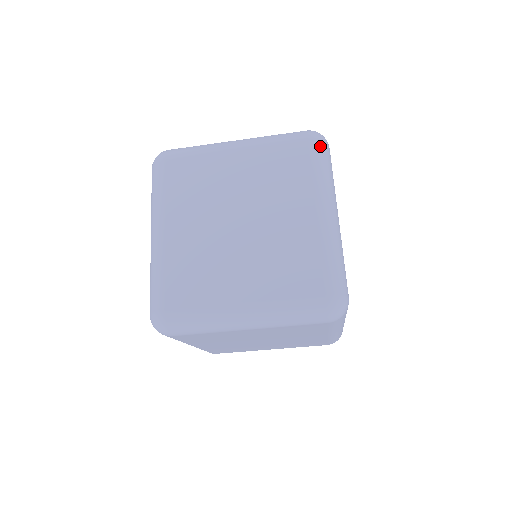
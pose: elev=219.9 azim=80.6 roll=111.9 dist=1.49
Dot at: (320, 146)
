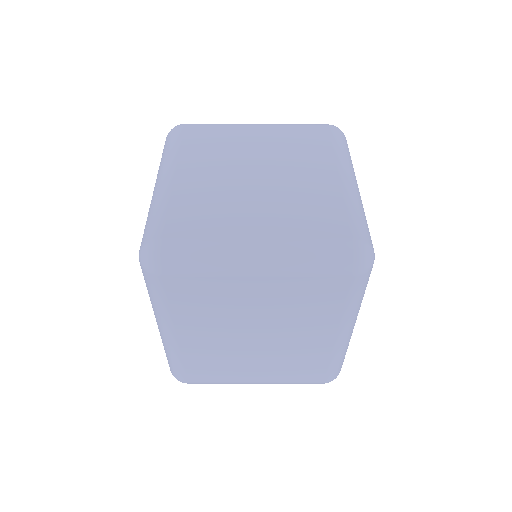
Dot at: (340, 134)
